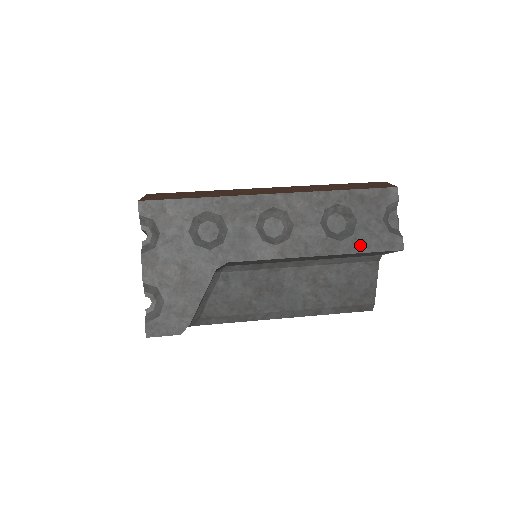
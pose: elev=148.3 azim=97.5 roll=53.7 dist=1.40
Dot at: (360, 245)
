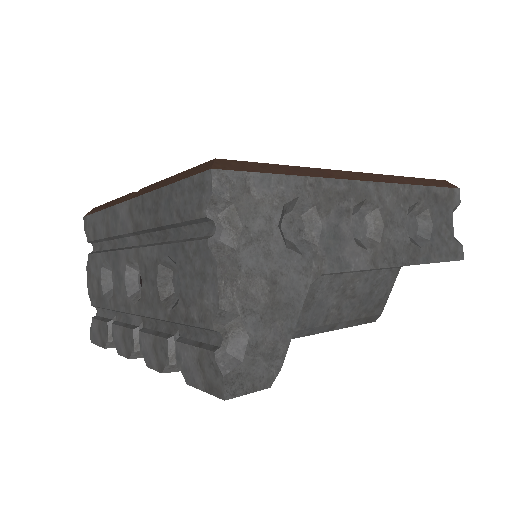
Dot at: (435, 253)
